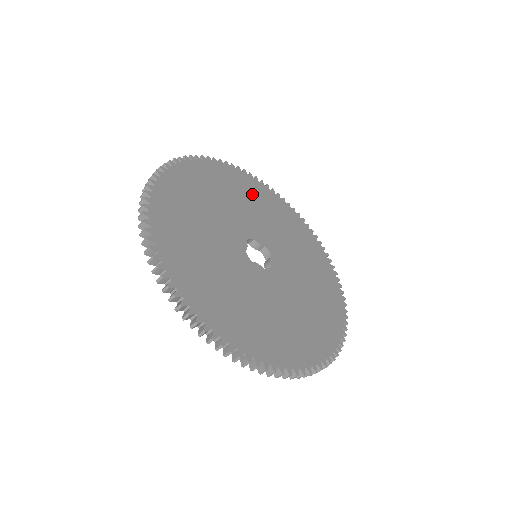
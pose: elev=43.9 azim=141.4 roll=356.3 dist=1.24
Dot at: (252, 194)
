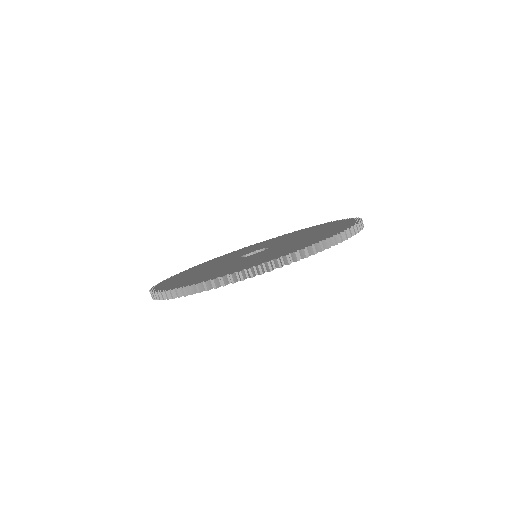
Dot at: occluded
